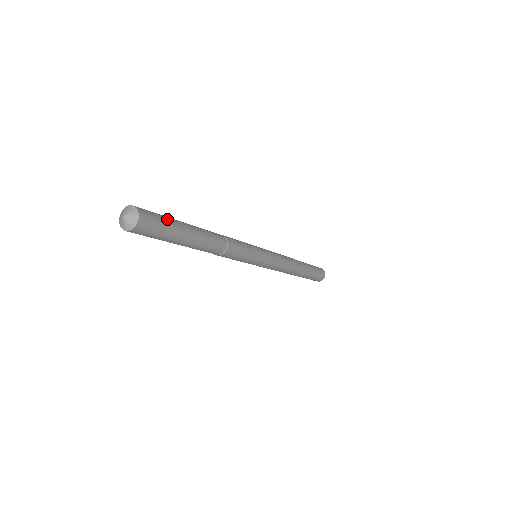
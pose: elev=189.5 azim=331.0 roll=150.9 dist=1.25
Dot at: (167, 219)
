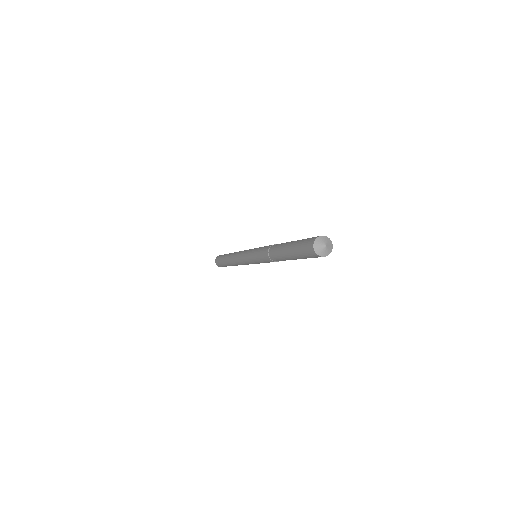
Dot at: occluded
